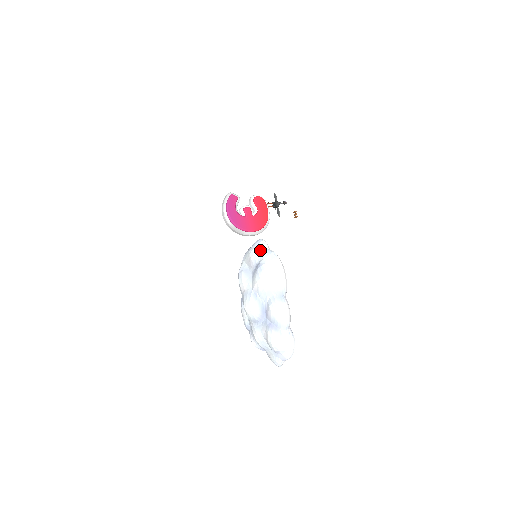
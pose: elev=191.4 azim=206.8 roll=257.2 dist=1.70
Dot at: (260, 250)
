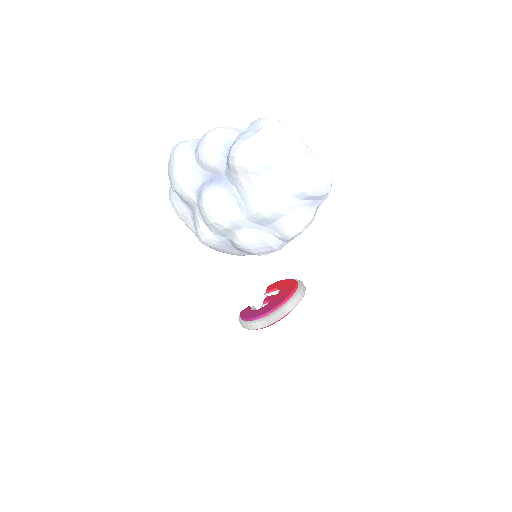
Dot at: (170, 192)
